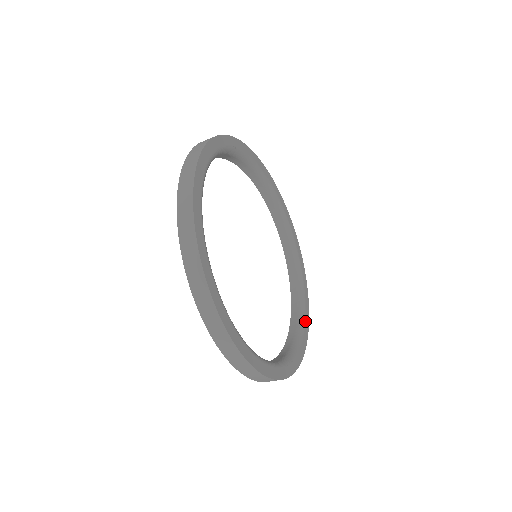
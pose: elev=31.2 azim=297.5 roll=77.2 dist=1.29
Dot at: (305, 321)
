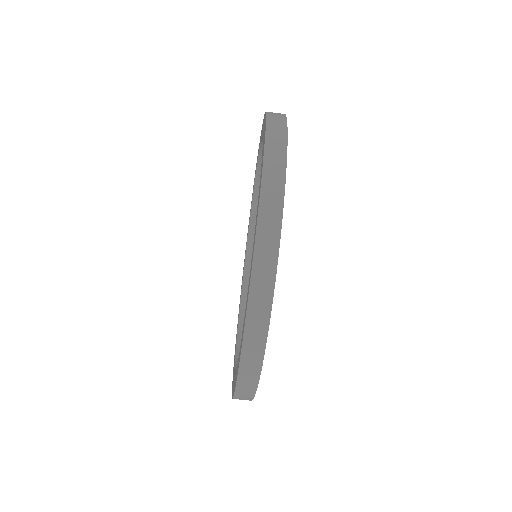
Dot at: occluded
